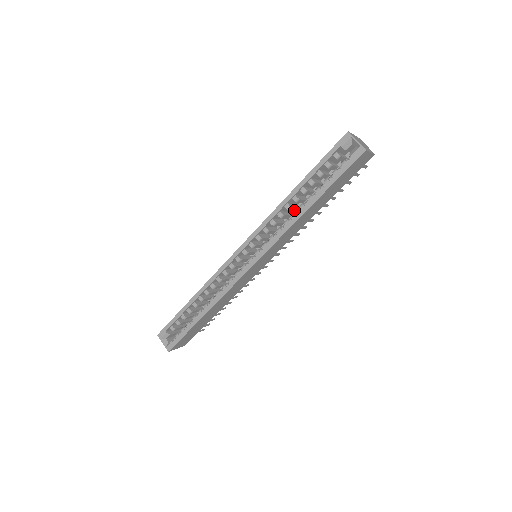
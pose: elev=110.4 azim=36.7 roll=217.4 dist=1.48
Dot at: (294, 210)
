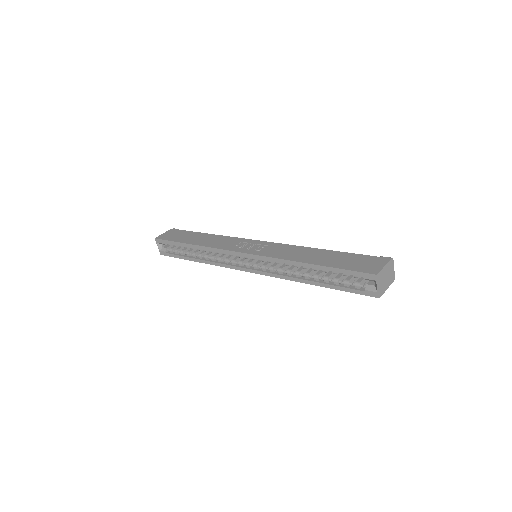
Dot at: occluded
